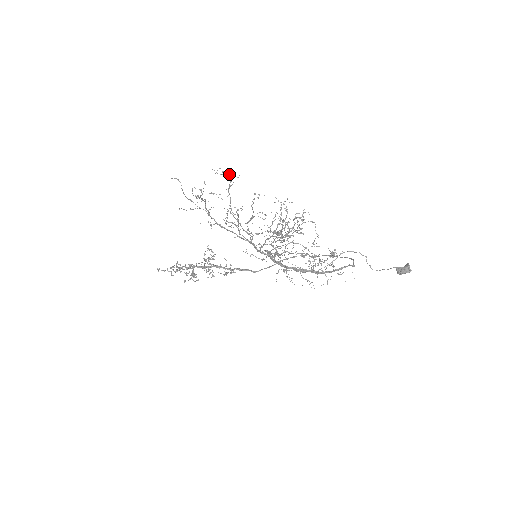
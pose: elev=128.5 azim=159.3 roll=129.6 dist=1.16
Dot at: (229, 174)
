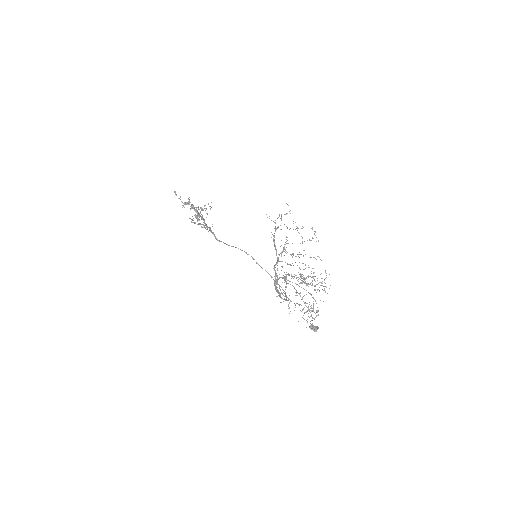
Dot at: occluded
